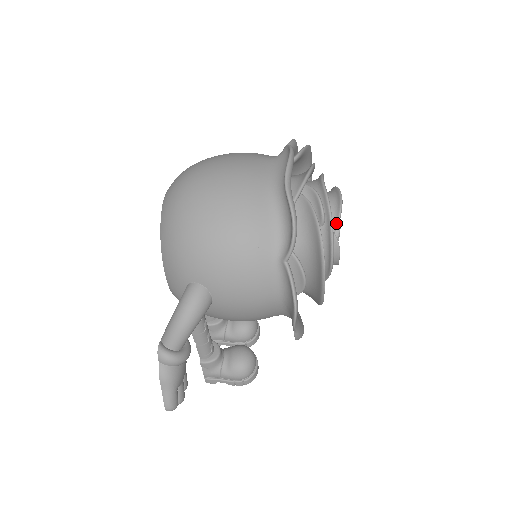
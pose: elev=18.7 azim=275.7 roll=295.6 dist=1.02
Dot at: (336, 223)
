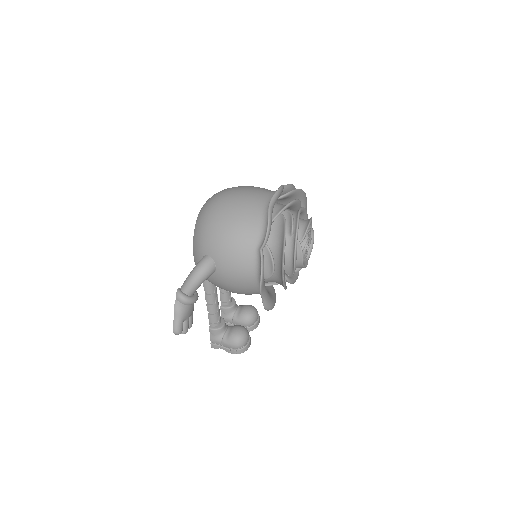
Dot at: (303, 237)
